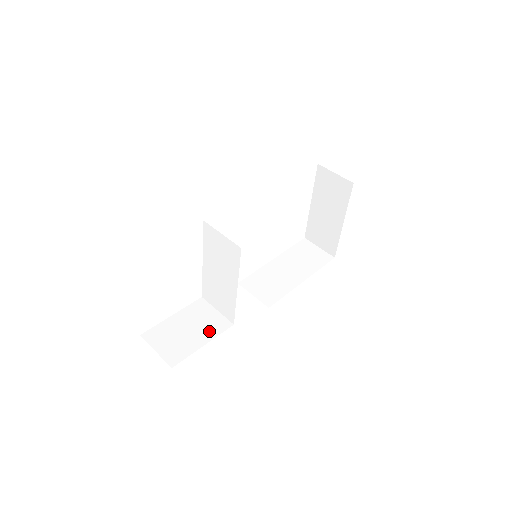
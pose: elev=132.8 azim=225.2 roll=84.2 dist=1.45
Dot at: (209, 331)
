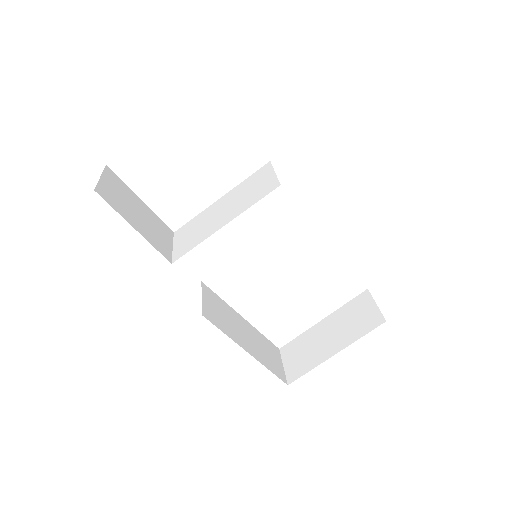
Dot at: (151, 236)
